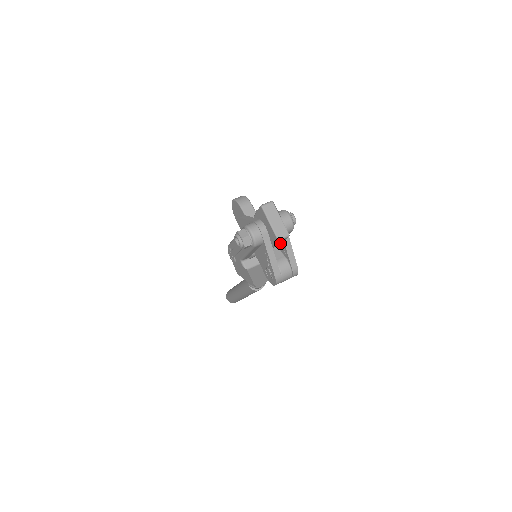
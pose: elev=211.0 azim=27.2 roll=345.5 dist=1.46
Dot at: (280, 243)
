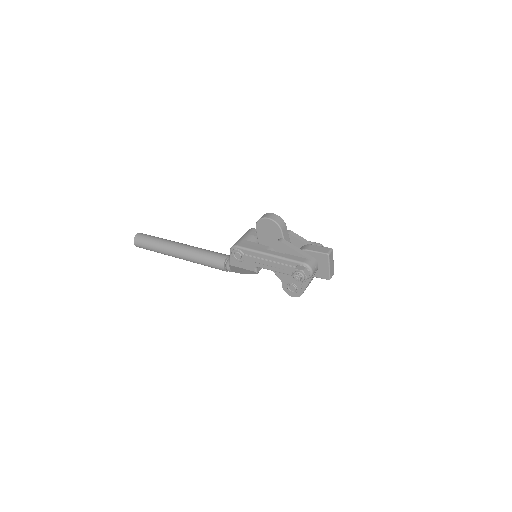
Dot at: occluded
